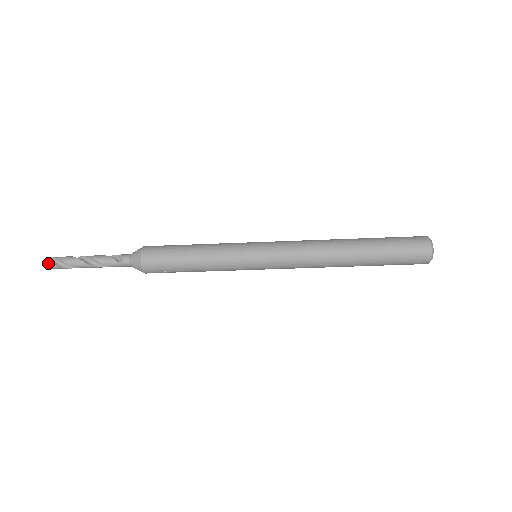
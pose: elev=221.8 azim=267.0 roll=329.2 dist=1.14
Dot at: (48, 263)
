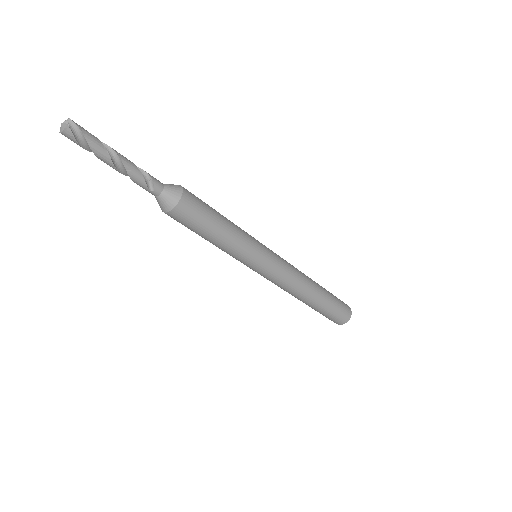
Dot at: (69, 134)
